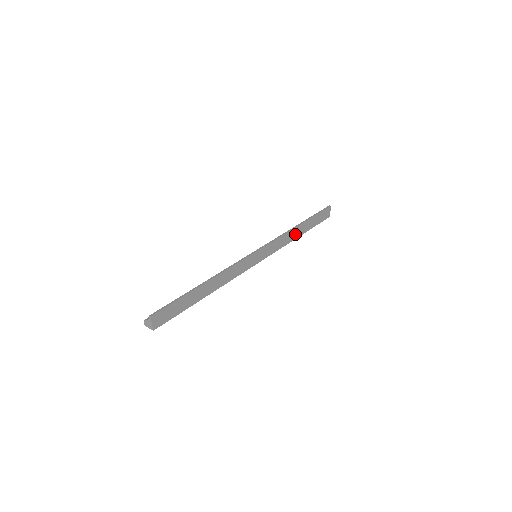
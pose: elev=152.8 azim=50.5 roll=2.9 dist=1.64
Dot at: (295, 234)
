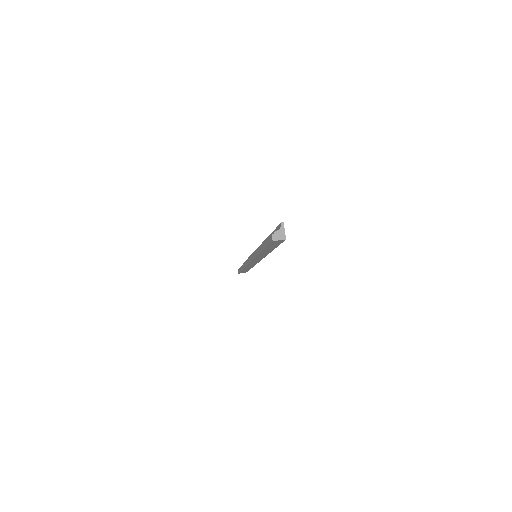
Dot at: occluded
